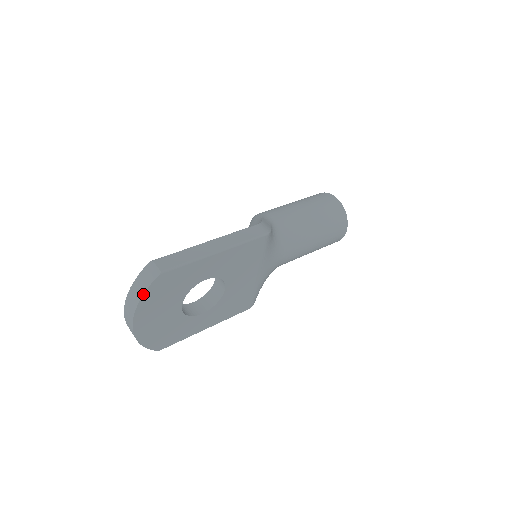
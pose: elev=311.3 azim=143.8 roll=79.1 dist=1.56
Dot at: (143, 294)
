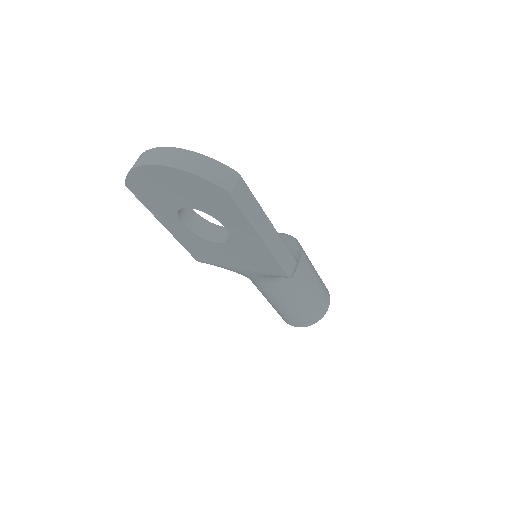
Dot at: (199, 176)
